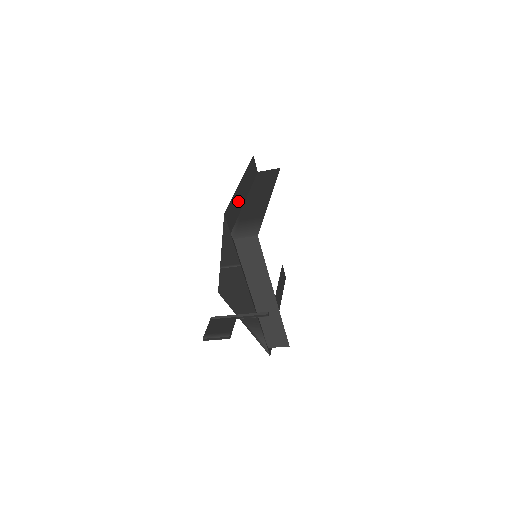
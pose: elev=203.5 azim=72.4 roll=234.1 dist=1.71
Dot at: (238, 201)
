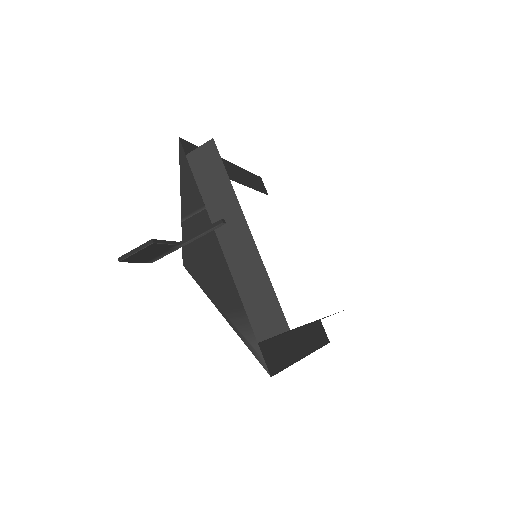
Dot at: occluded
